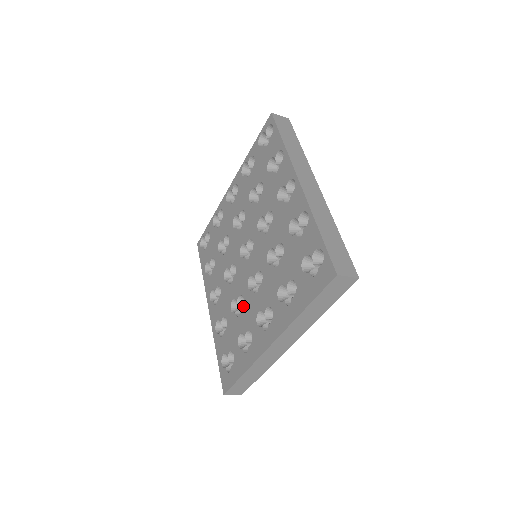
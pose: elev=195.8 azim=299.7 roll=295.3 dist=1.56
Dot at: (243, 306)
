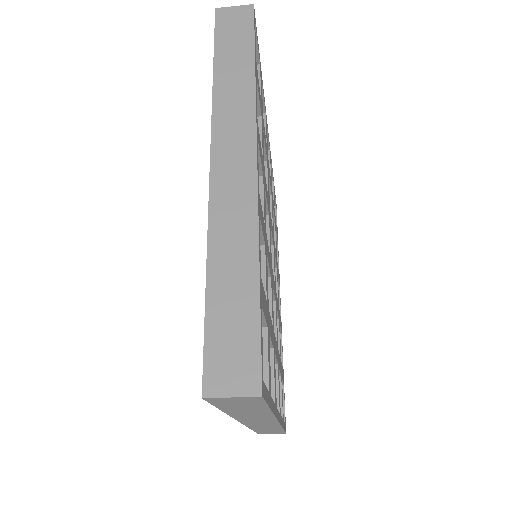
Dot at: occluded
